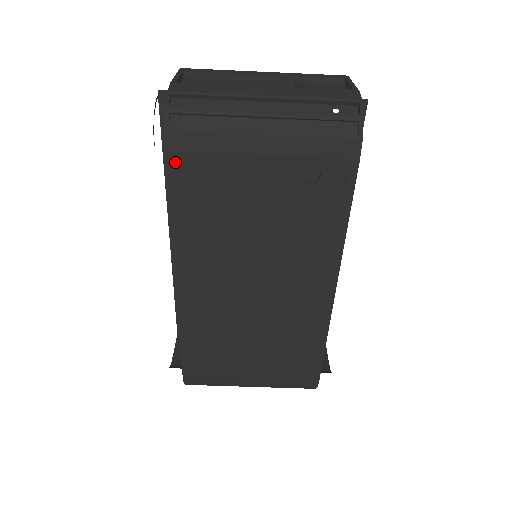
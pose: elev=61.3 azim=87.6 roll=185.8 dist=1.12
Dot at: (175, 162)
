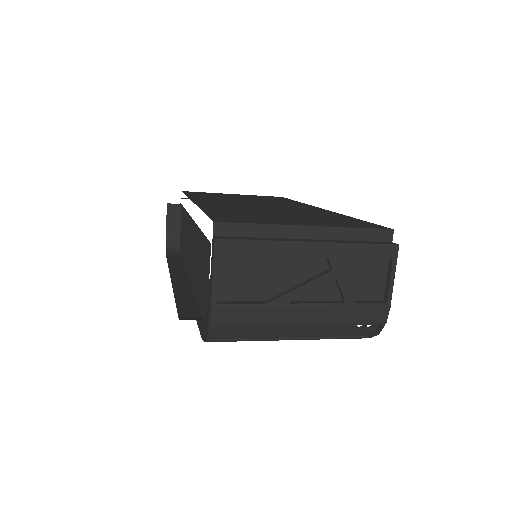
Dot at: occluded
